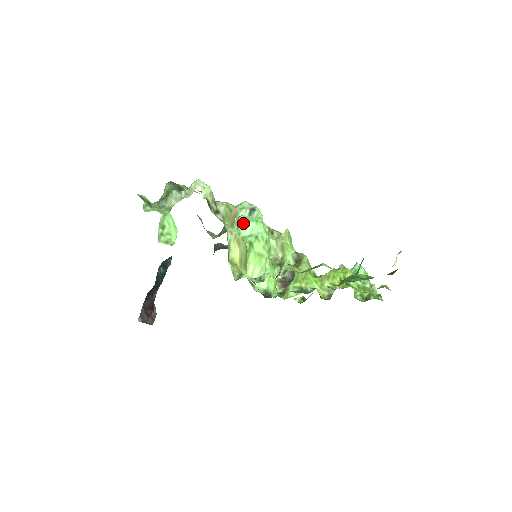
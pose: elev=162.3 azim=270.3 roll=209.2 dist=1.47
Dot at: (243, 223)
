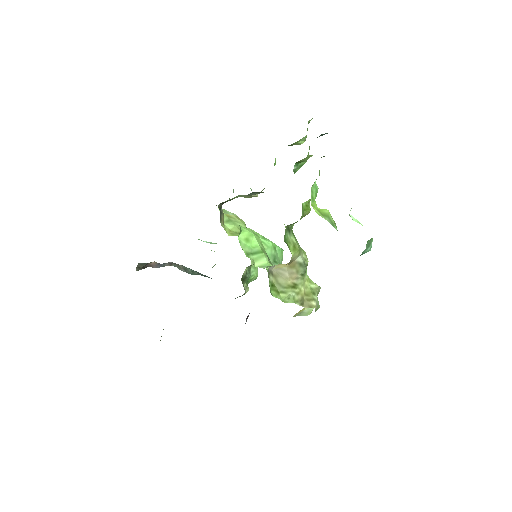
Dot at: occluded
